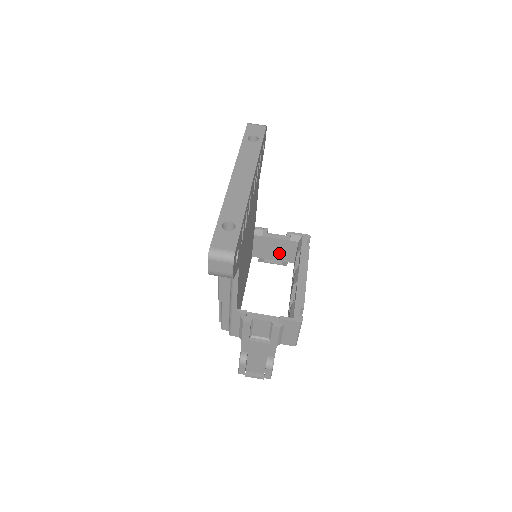
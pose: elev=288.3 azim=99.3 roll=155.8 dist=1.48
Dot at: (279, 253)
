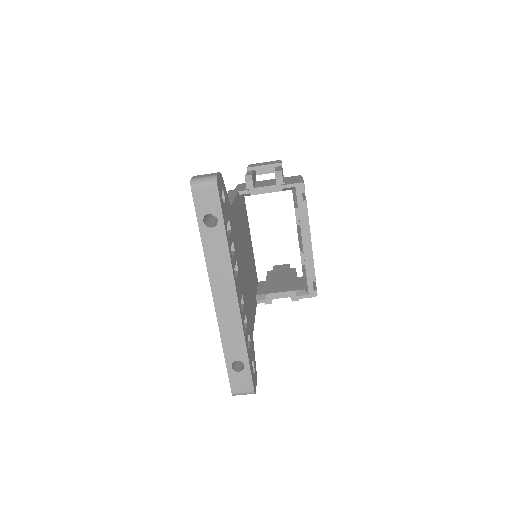
Dot at: occluded
